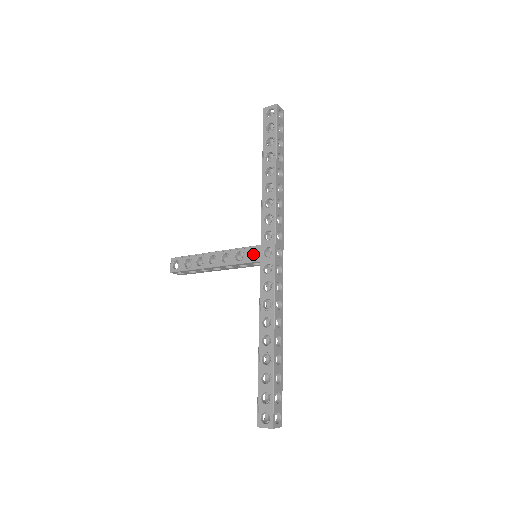
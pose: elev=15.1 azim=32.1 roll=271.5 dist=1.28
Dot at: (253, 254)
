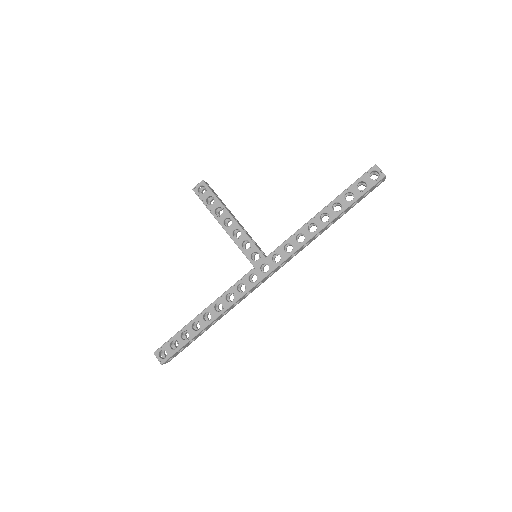
Dot at: occluded
